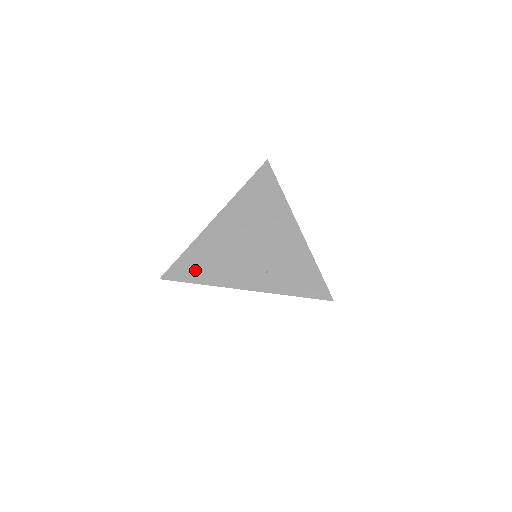
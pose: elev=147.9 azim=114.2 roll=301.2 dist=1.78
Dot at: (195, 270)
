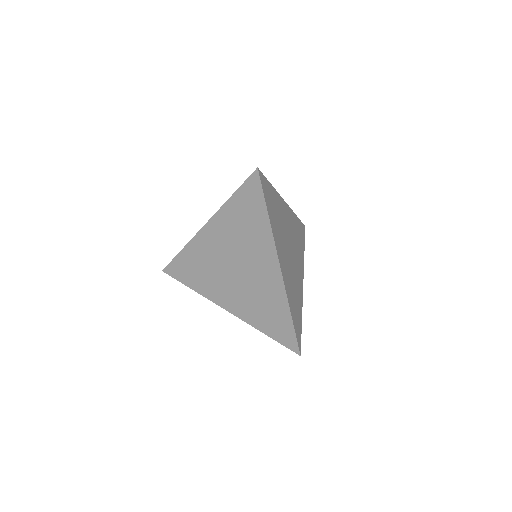
Dot at: occluded
